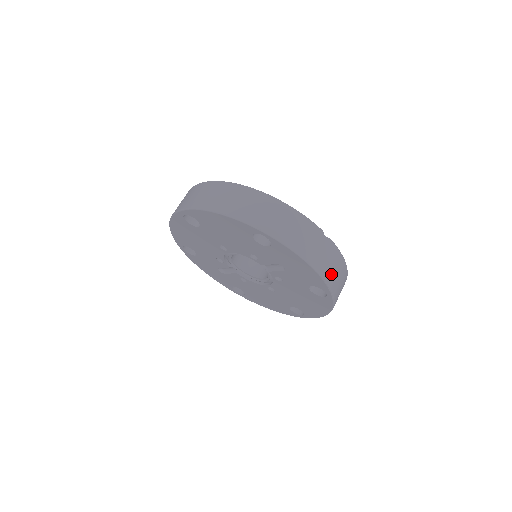
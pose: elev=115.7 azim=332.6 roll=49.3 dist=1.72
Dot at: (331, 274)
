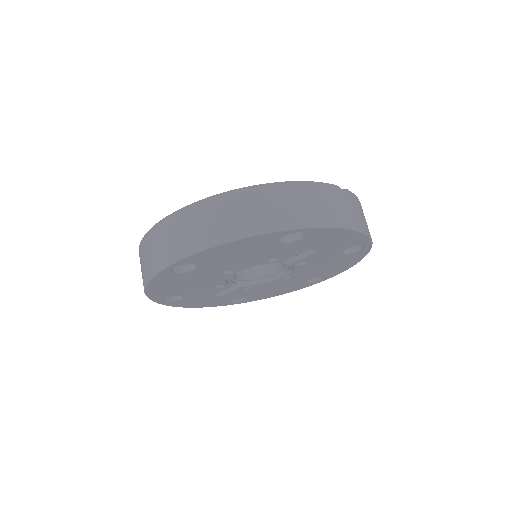
Dot at: (365, 224)
